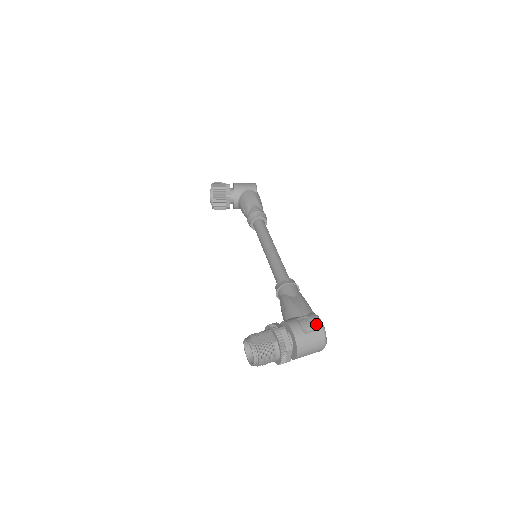
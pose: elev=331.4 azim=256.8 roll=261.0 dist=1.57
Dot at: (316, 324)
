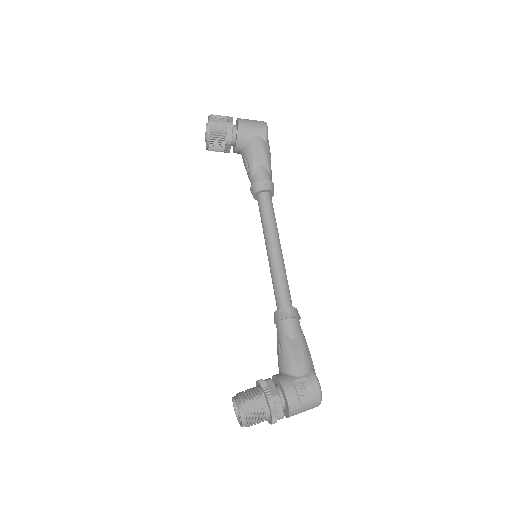
Dot at: (314, 391)
